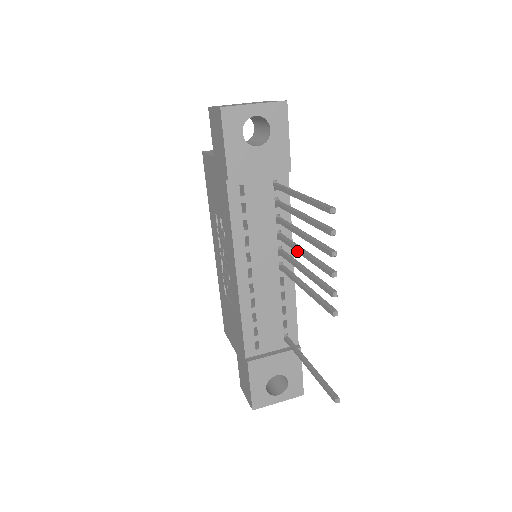
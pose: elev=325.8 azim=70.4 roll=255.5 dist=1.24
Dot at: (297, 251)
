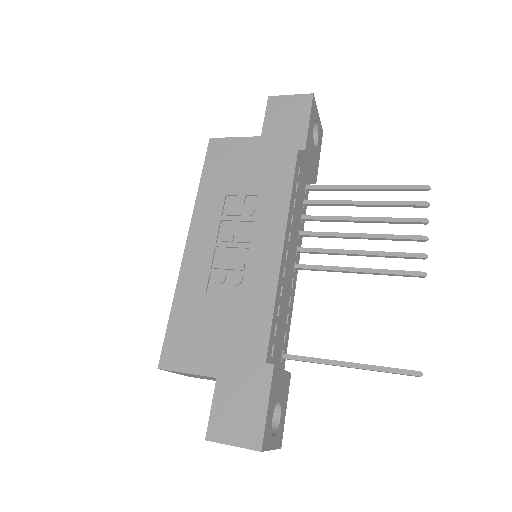
Dot at: (351, 235)
